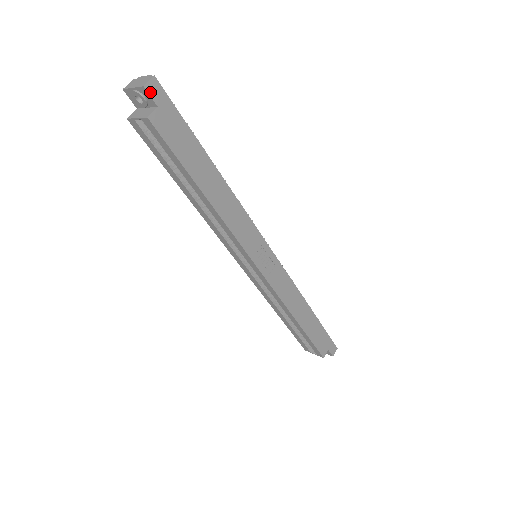
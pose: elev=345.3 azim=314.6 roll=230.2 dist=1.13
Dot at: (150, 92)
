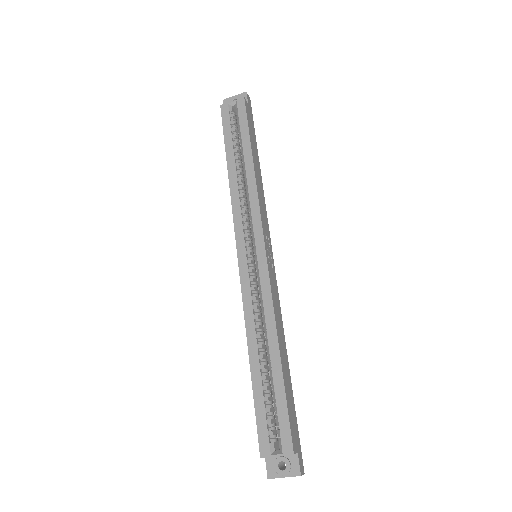
Dot at: (247, 97)
